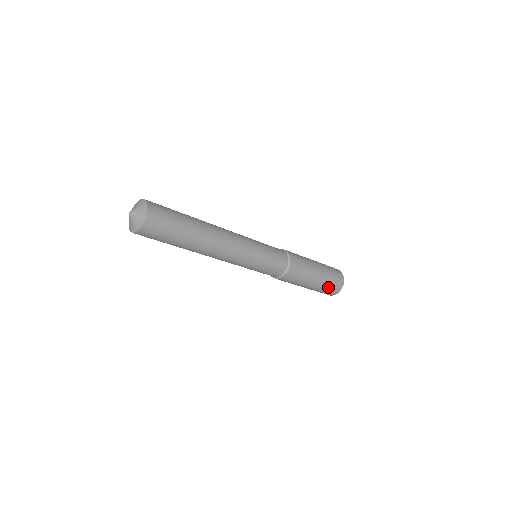
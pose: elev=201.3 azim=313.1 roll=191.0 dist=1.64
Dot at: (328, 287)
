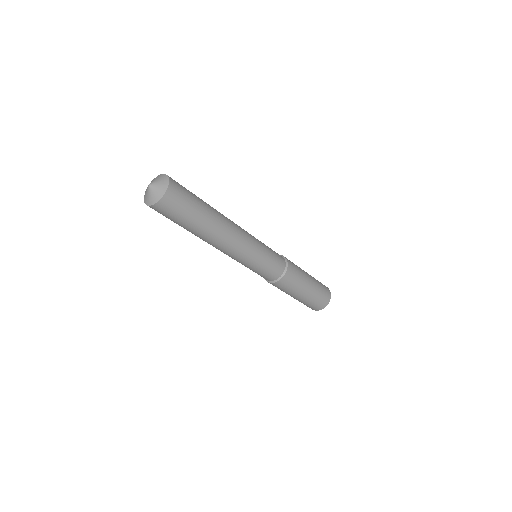
Dot at: (321, 291)
